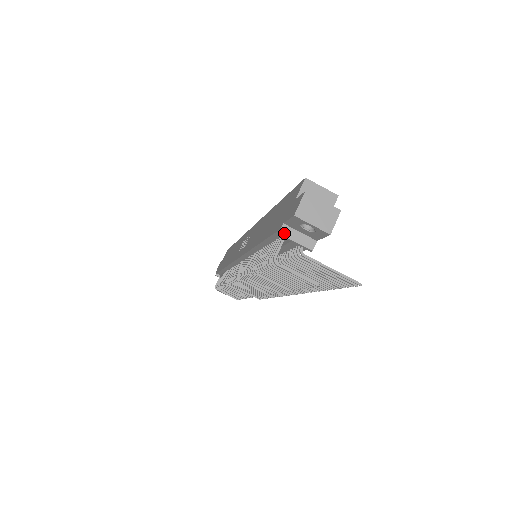
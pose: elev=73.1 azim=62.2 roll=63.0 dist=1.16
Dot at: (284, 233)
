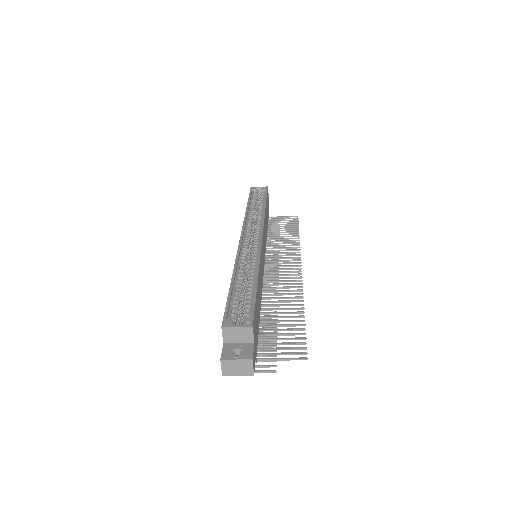
Dot at: occluded
